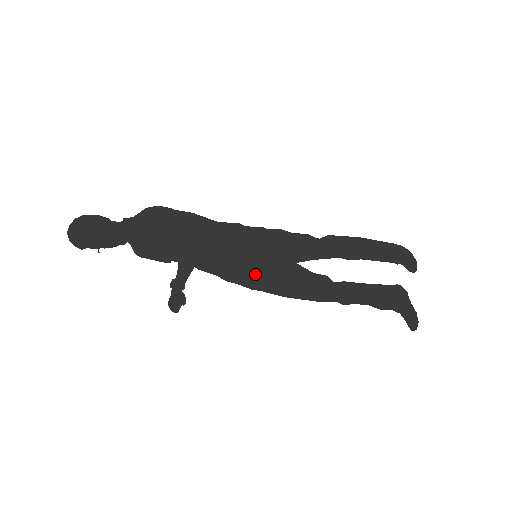
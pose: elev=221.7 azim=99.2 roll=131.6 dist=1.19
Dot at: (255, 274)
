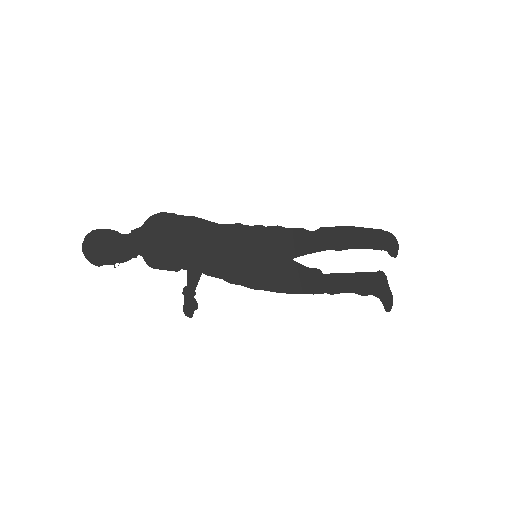
Dot at: (256, 274)
